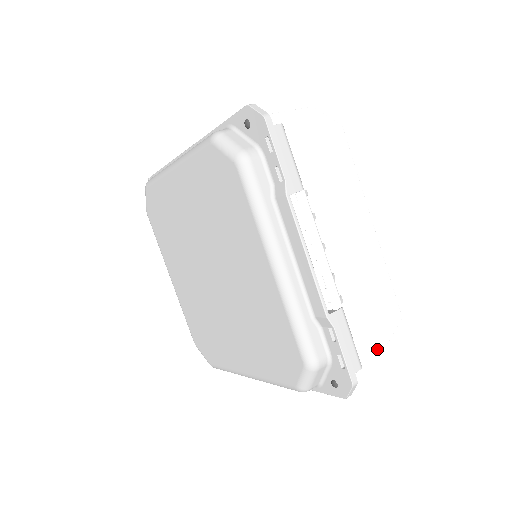
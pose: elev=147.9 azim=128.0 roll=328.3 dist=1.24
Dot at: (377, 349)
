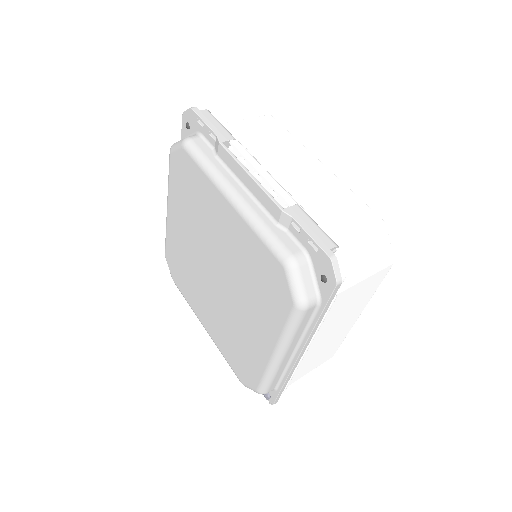
Dot at: (380, 265)
